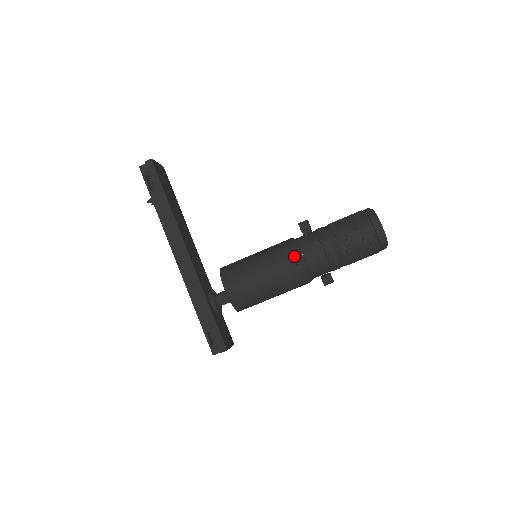
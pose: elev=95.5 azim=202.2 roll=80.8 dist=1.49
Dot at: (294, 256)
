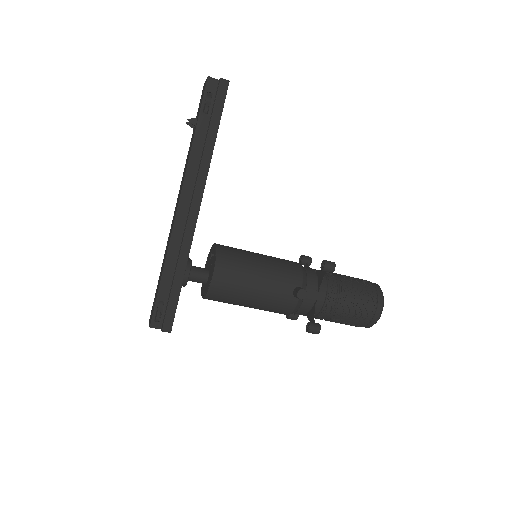
Dot at: (305, 290)
